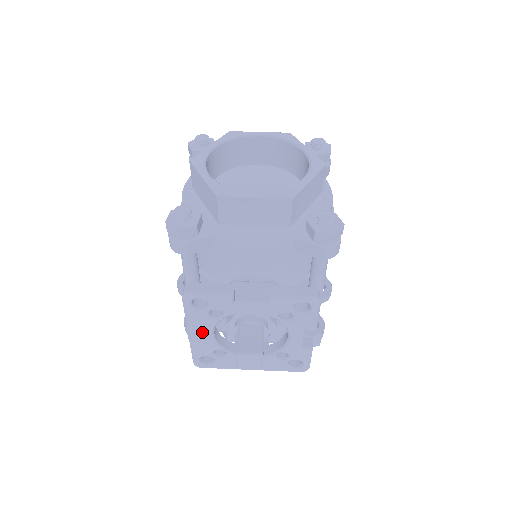
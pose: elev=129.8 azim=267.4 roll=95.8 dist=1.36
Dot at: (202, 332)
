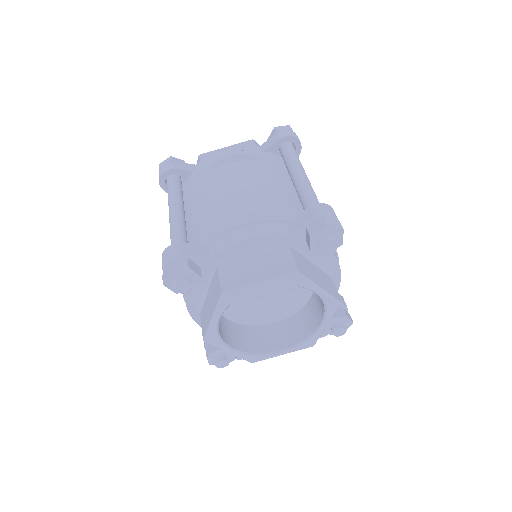
Dot at: occluded
